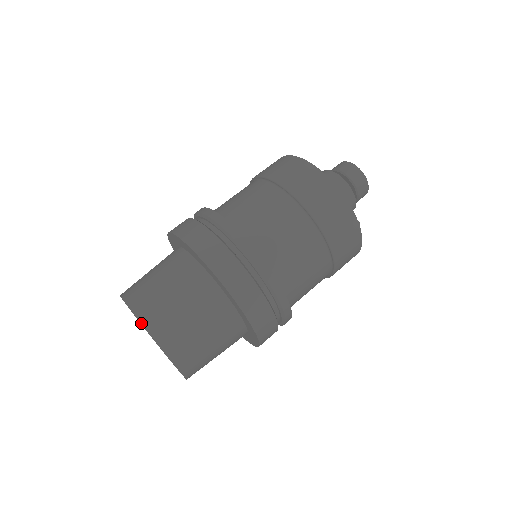
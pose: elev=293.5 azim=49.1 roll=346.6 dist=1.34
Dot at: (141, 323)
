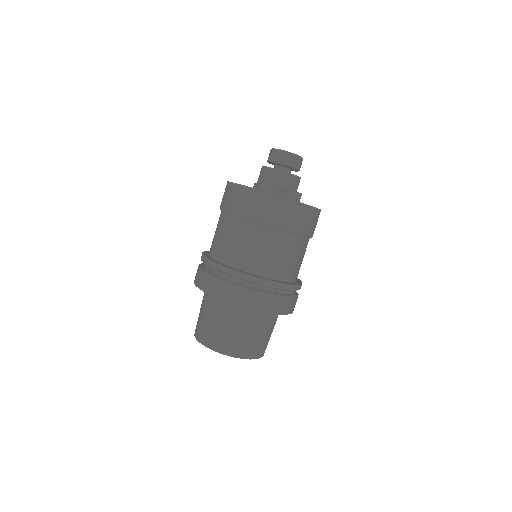
Dot at: (199, 342)
